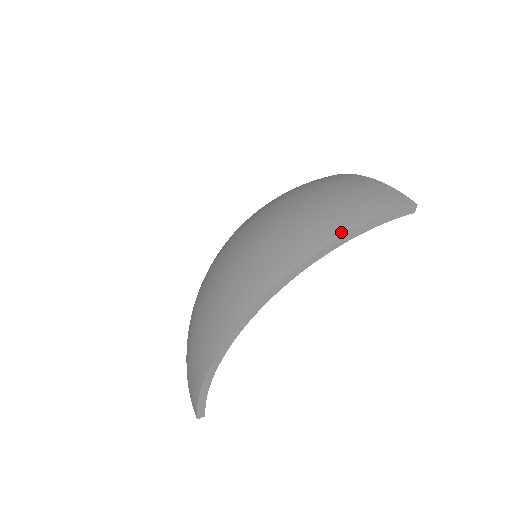
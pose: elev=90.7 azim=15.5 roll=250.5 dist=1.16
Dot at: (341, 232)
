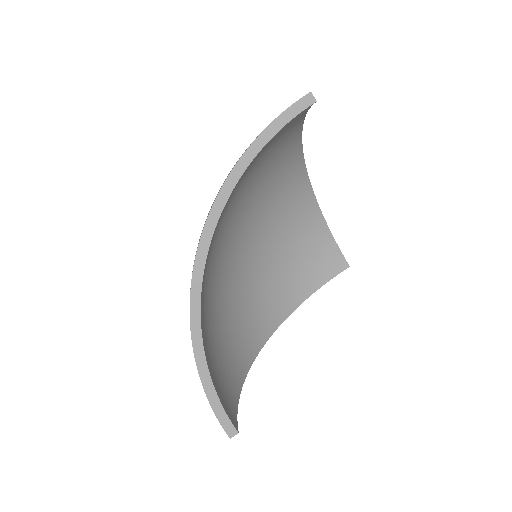
Dot at: occluded
